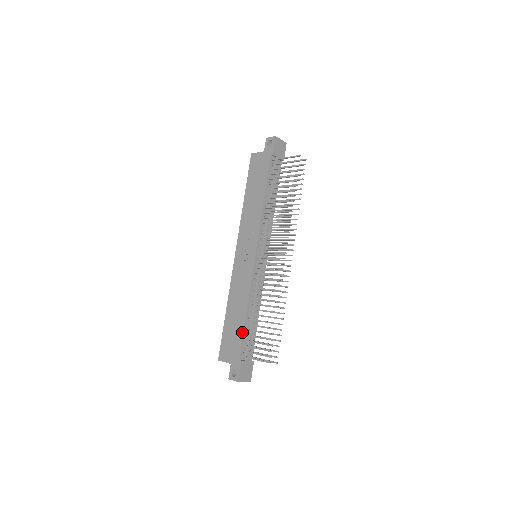
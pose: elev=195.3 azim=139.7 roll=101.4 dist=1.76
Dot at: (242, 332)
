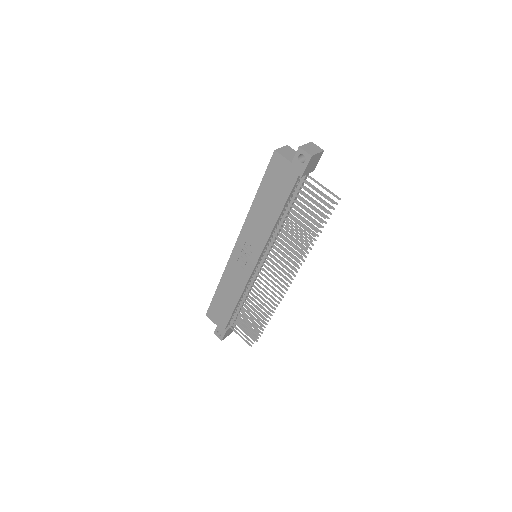
Dot at: (231, 314)
